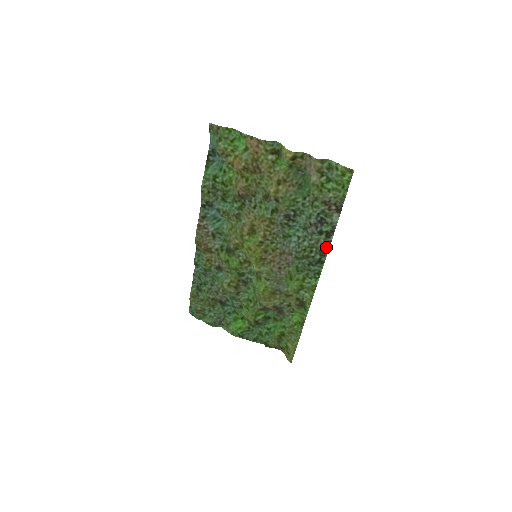
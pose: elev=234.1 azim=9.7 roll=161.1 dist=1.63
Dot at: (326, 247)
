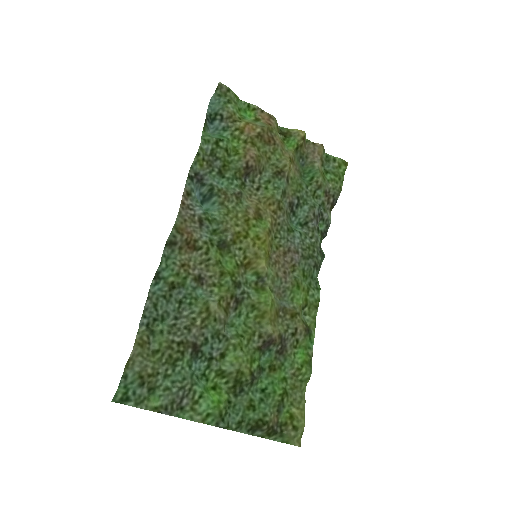
Dot at: (322, 250)
